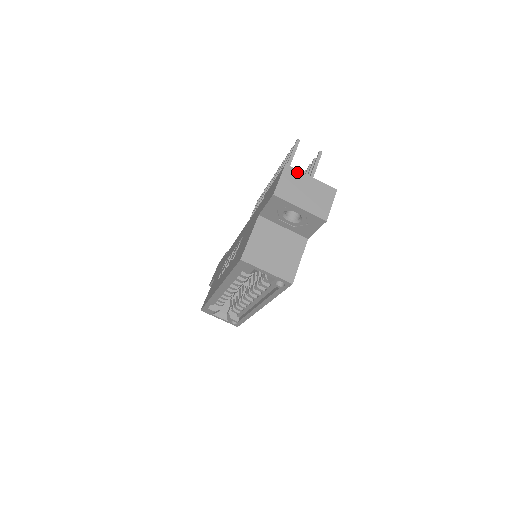
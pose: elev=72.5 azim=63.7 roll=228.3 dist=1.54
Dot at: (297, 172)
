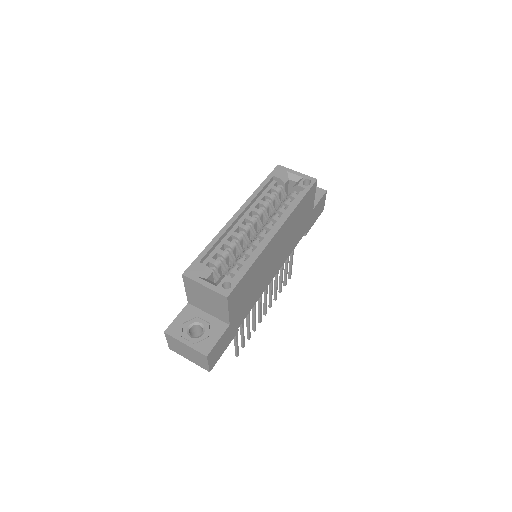
Dot at: occluded
